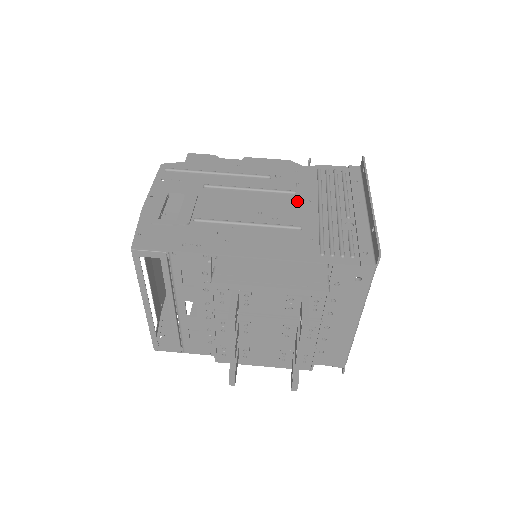
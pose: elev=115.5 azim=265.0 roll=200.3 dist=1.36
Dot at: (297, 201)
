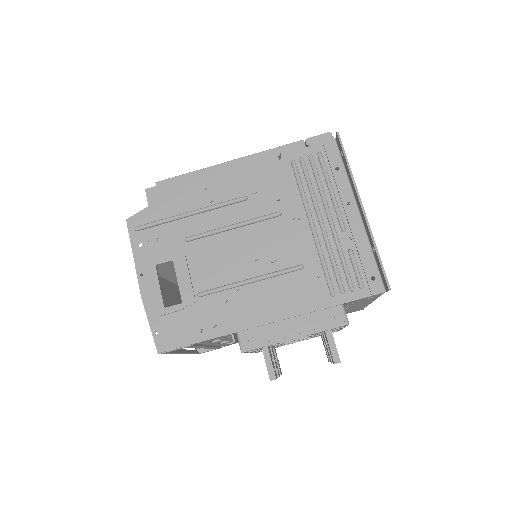
Dot at: (286, 225)
